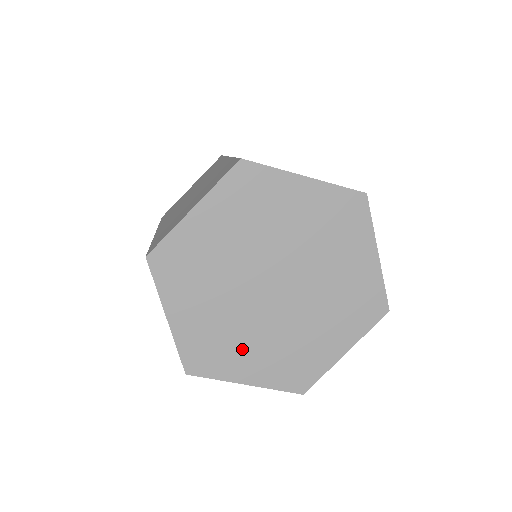
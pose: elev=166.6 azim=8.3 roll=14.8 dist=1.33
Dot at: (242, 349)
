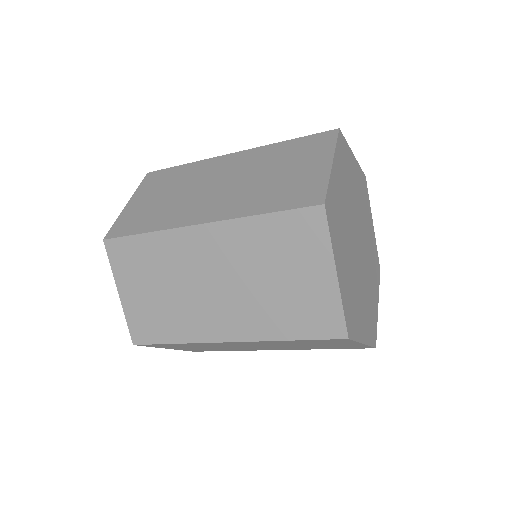
Dot at: (359, 306)
